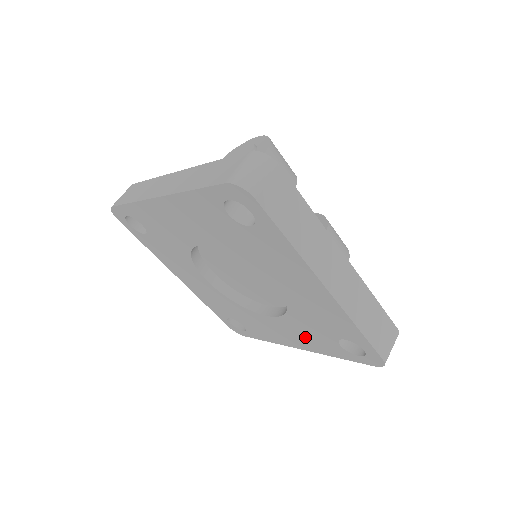
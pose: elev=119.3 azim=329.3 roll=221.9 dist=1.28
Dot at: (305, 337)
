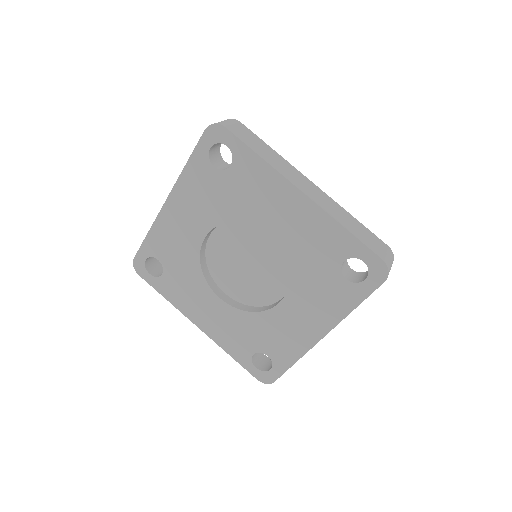
Dot at: (318, 303)
